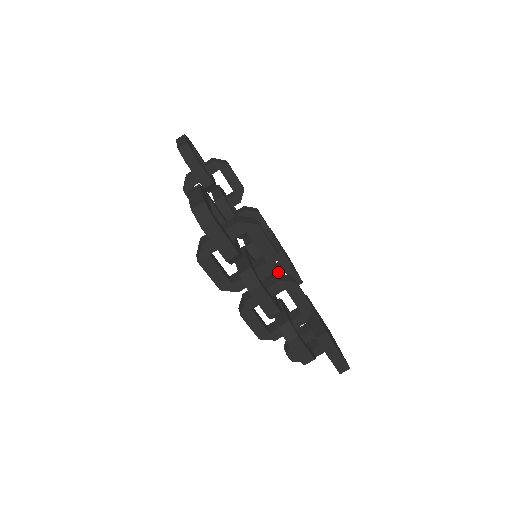
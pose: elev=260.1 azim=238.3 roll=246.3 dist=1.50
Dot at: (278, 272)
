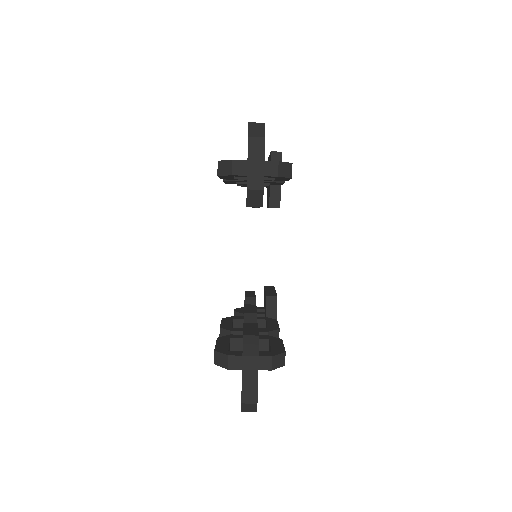
Dot at: occluded
